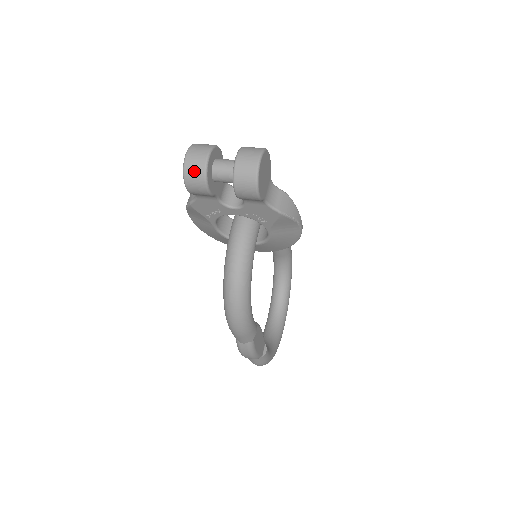
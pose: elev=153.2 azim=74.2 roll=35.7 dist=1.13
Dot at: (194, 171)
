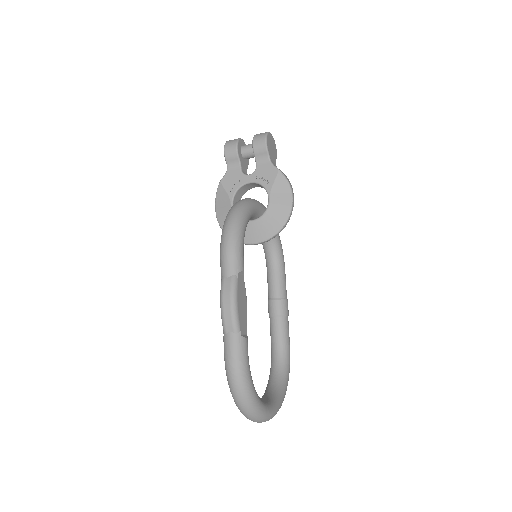
Dot at: (232, 140)
